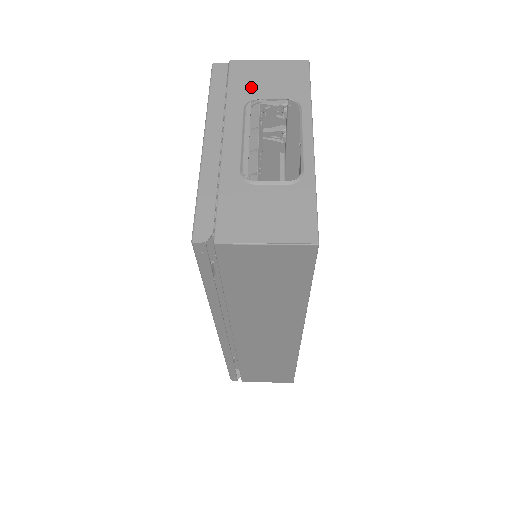
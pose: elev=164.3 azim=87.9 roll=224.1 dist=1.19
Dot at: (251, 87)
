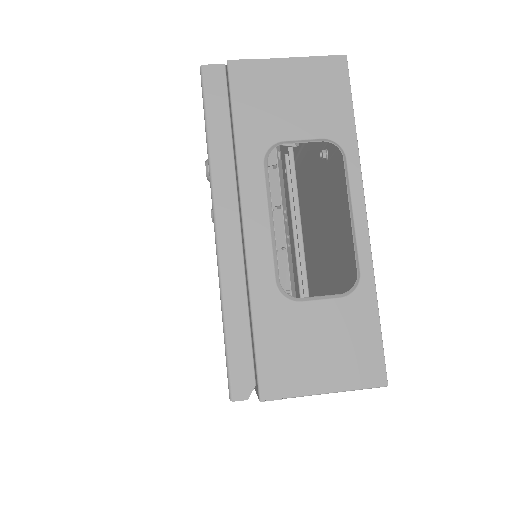
Dot at: (268, 118)
